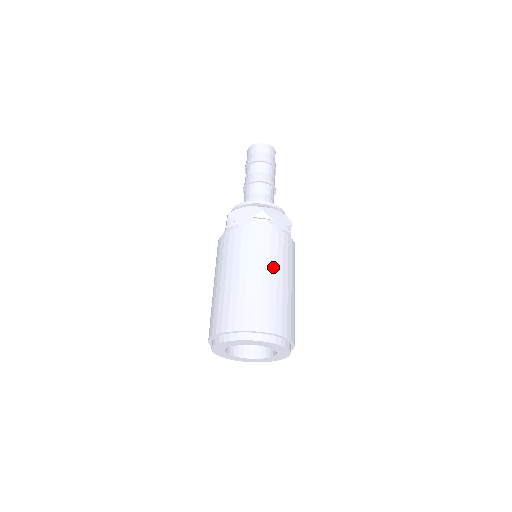
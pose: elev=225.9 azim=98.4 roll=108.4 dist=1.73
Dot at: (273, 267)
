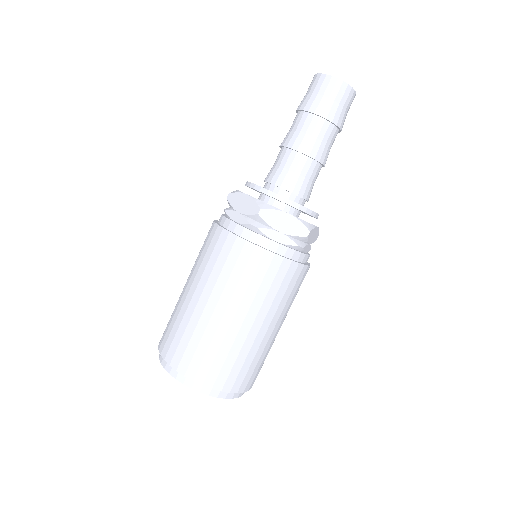
Dot at: (282, 316)
